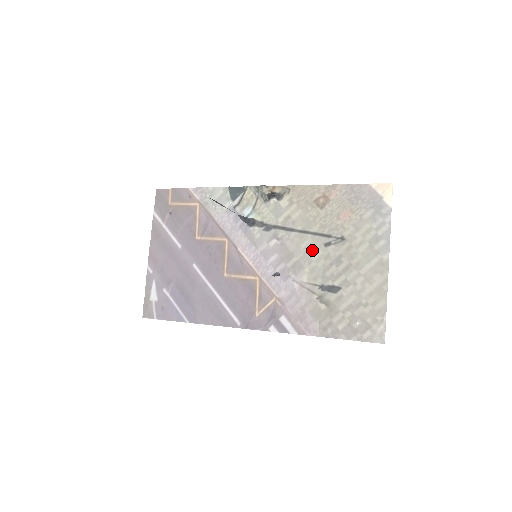
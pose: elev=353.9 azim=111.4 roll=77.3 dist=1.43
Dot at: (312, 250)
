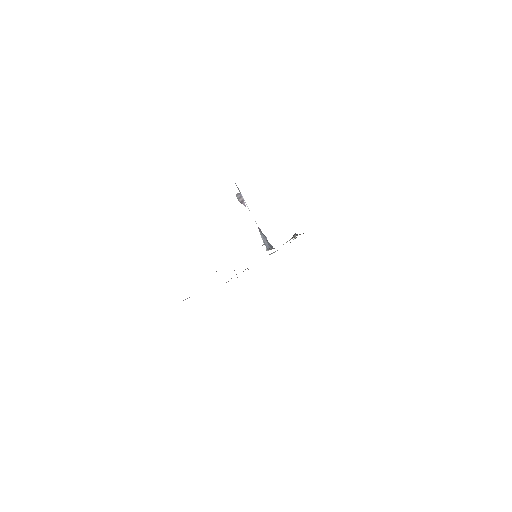
Dot at: occluded
